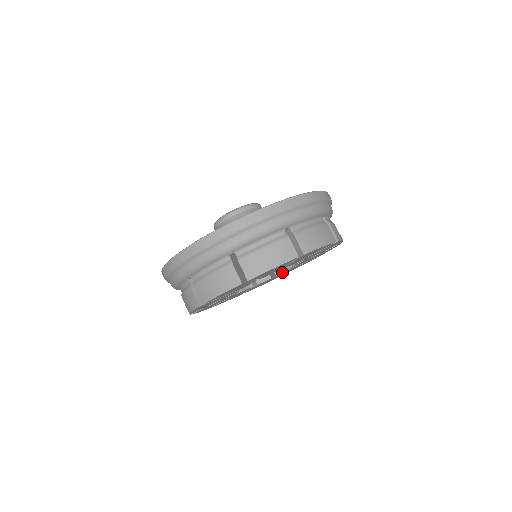
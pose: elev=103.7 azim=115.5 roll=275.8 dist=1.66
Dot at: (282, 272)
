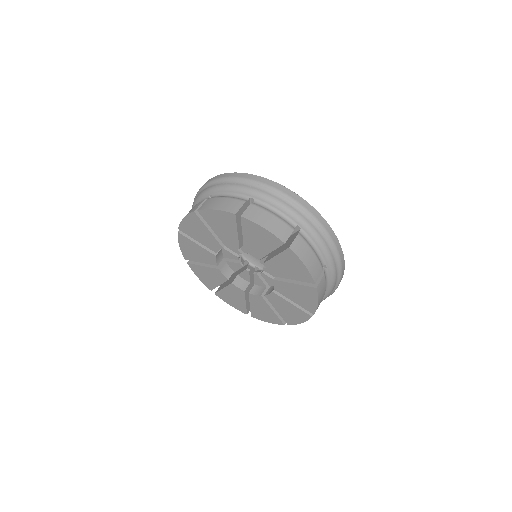
Dot at: (255, 294)
